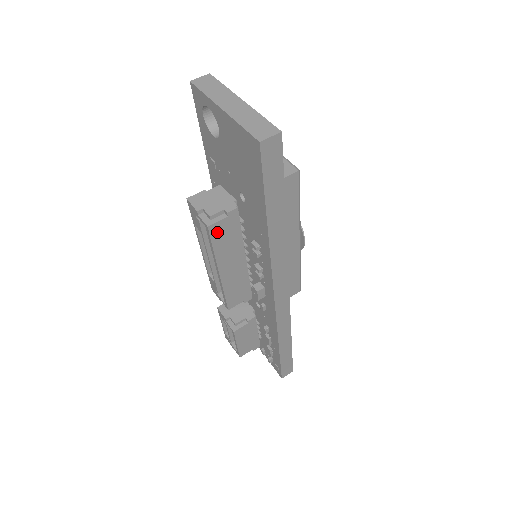
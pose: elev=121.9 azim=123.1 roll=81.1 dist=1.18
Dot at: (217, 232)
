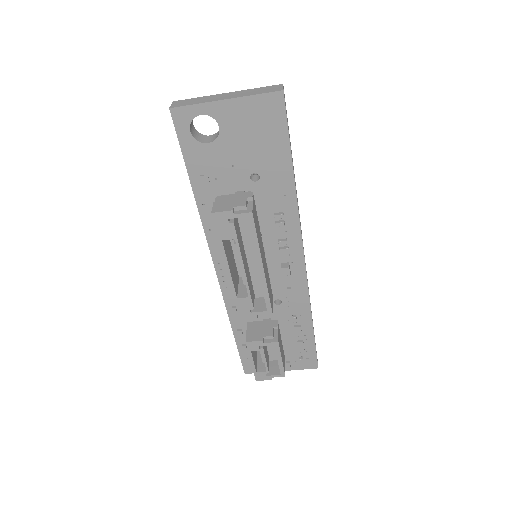
Dot at: (254, 219)
